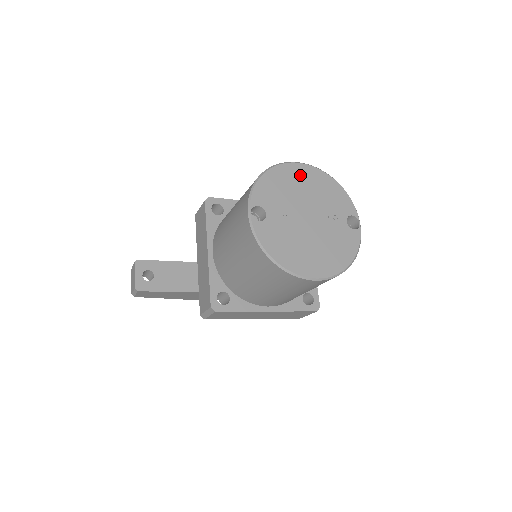
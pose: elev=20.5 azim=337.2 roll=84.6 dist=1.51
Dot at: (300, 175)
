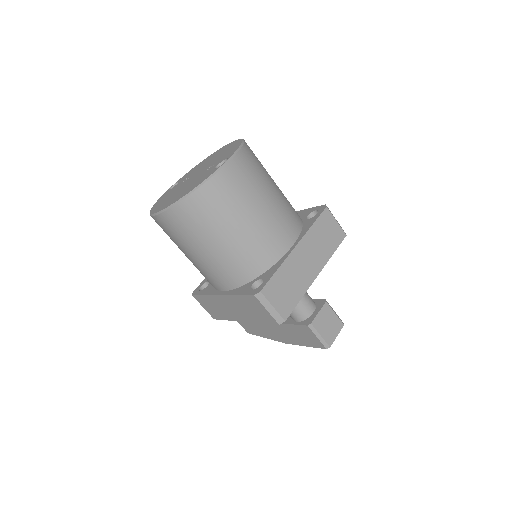
Dot at: (221, 151)
